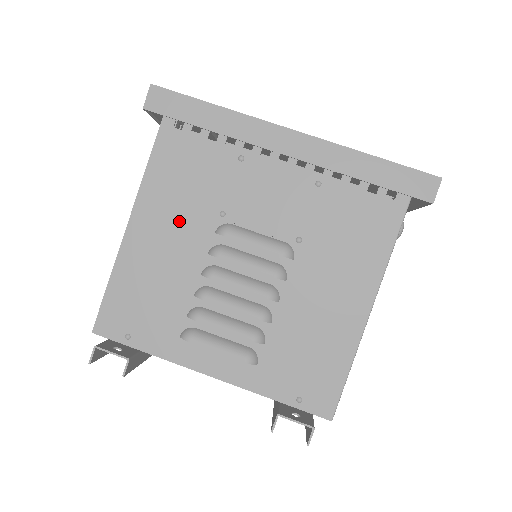
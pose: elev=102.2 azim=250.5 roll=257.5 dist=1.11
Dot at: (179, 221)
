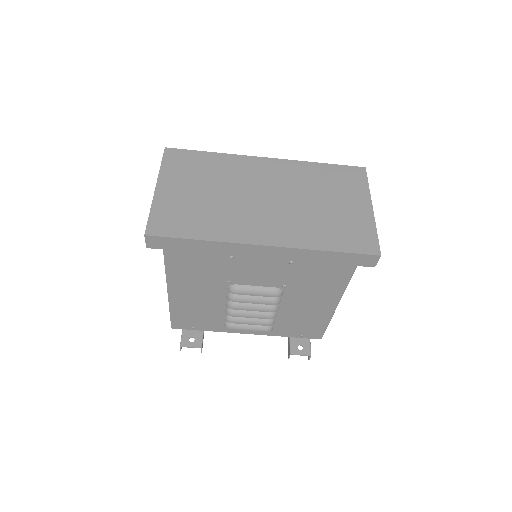
Dot at: (201, 287)
